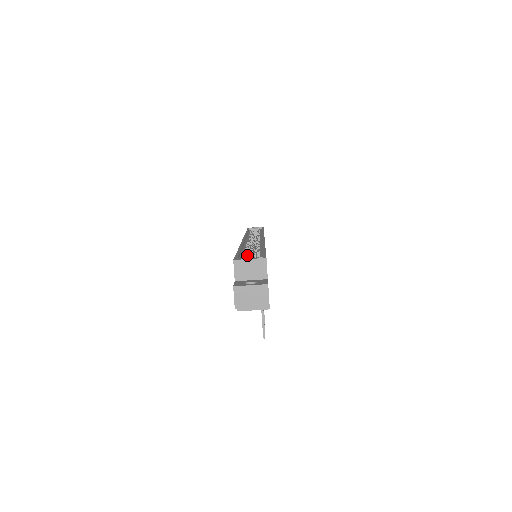
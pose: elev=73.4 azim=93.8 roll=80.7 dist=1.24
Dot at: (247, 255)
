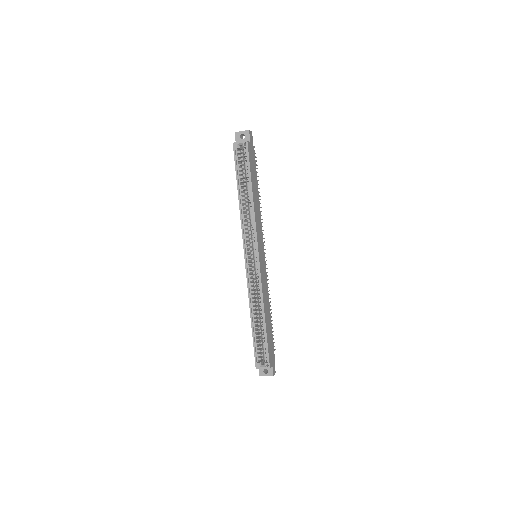
Dot at: (258, 339)
